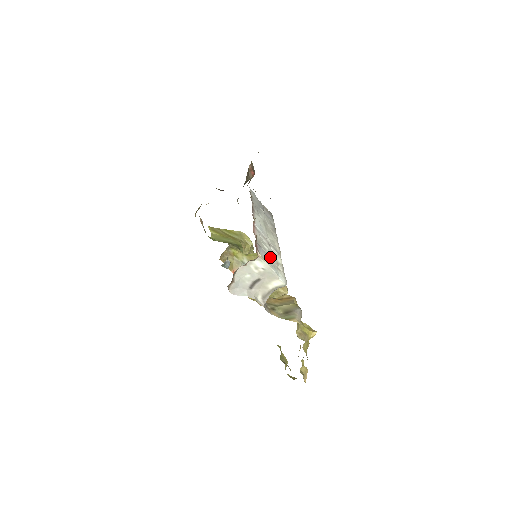
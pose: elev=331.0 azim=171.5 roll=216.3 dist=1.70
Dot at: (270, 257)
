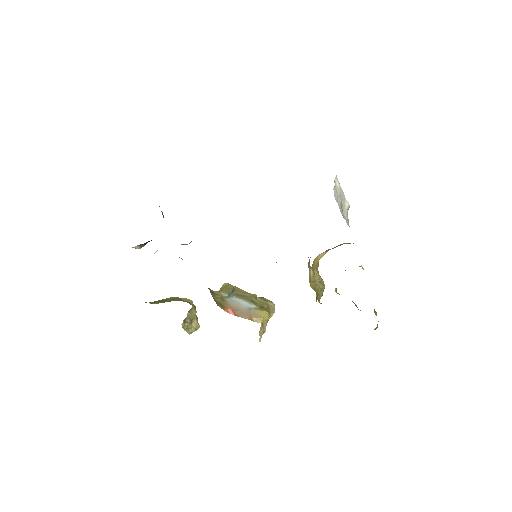
Dot at: occluded
